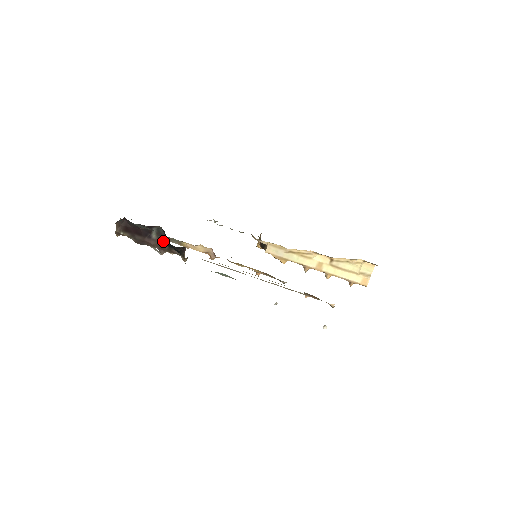
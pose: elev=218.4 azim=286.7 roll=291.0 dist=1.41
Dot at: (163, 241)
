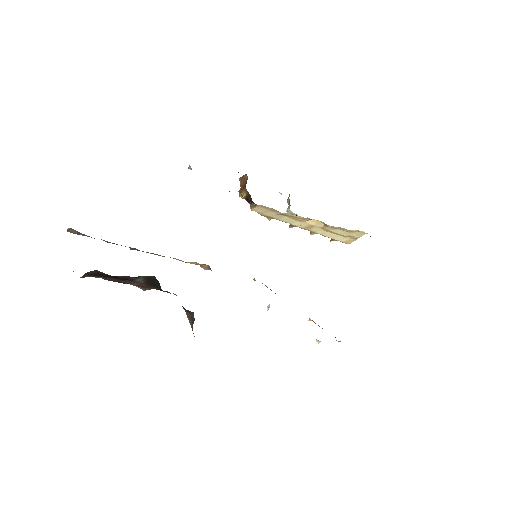
Dot at: (152, 285)
